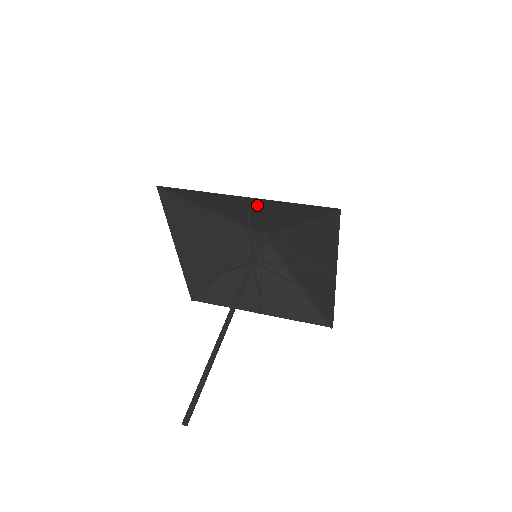
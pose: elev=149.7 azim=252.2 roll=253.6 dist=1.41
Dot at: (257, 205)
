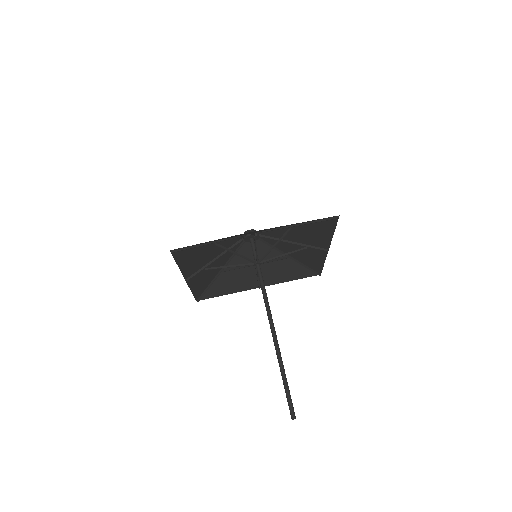
Dot at: occluded
